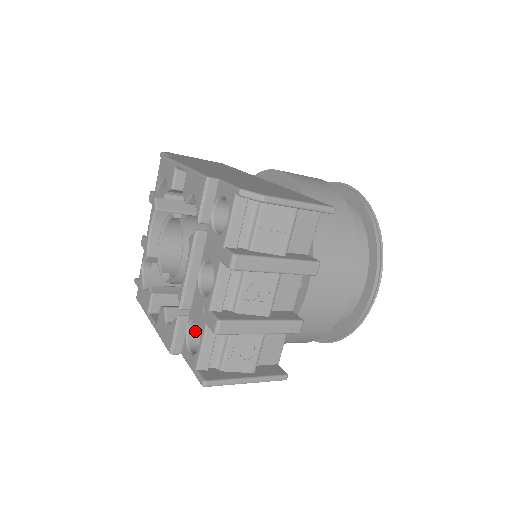
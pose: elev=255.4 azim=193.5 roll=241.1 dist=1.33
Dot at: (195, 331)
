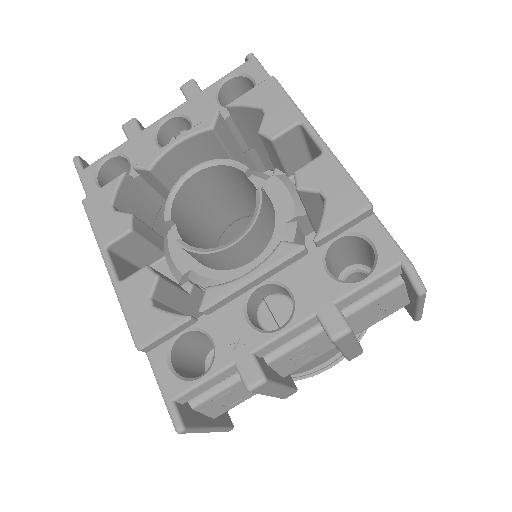
Dot at: (185, 337)
